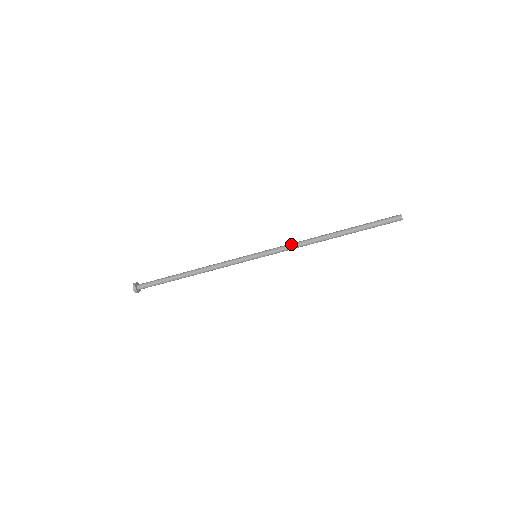
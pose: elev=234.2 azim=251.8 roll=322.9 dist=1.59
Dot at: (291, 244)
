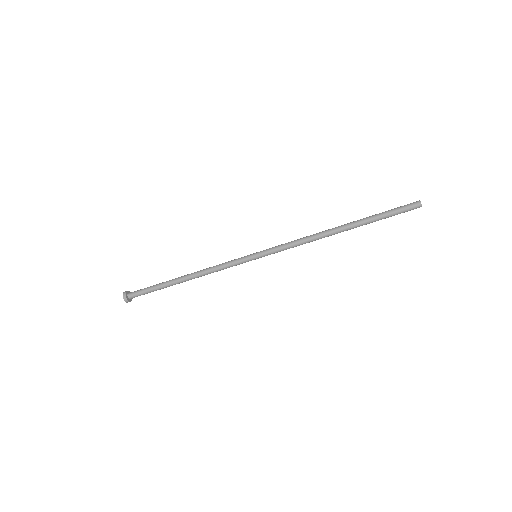
Dot at: (295, 244)
